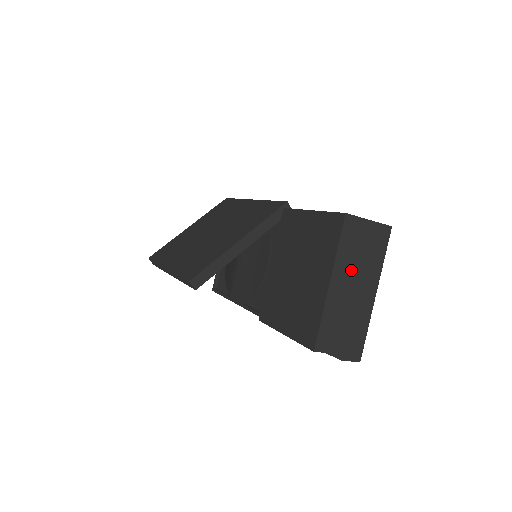
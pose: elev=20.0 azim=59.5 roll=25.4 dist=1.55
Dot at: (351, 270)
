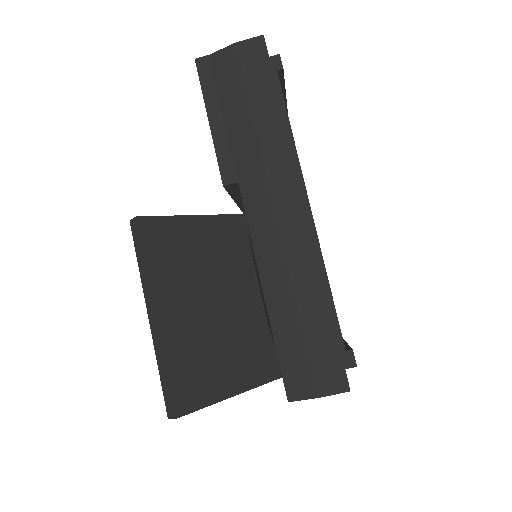
Dot at: occluded
